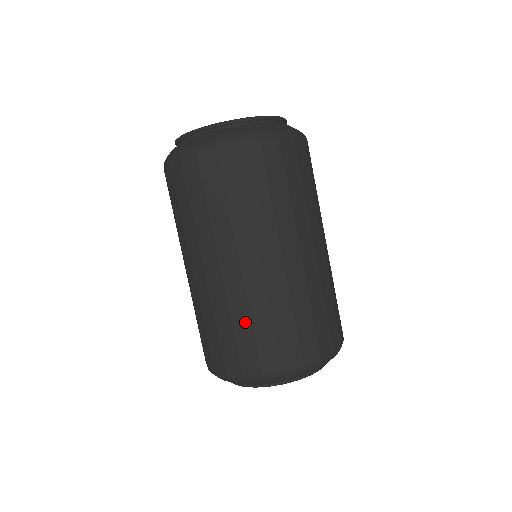
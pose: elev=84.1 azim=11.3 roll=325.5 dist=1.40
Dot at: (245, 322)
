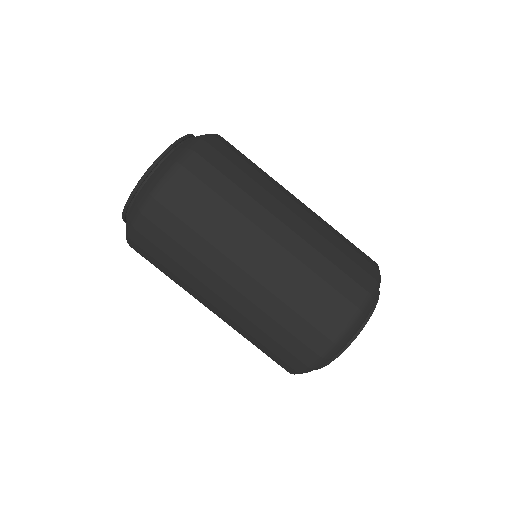
Dot at: (254, 341)
